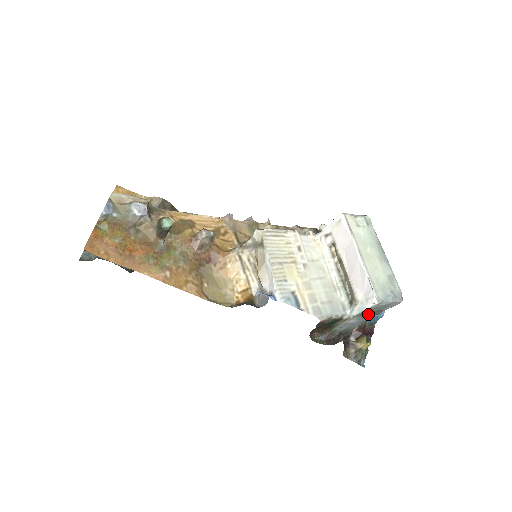
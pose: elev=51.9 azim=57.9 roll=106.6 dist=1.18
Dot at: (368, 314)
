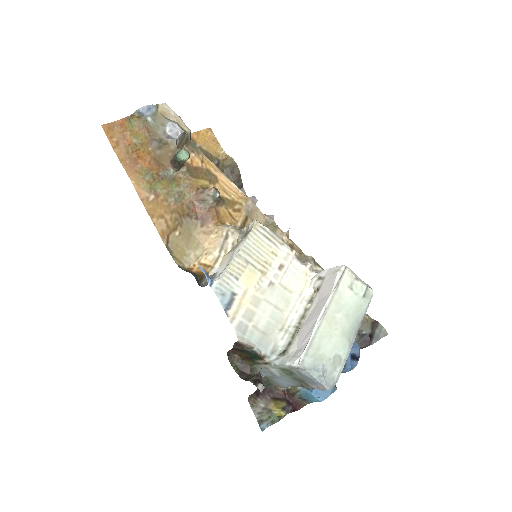
Dot at: (293, 377)
